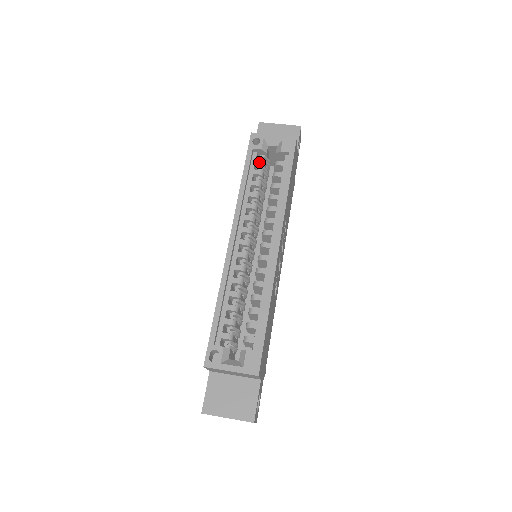
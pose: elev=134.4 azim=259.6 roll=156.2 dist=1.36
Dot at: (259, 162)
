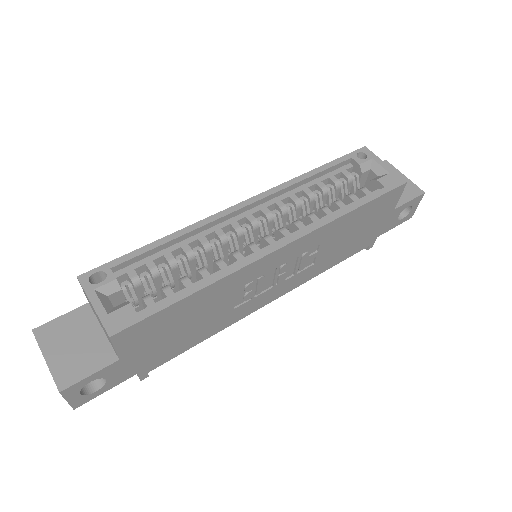
Dot at: (346, 174)
